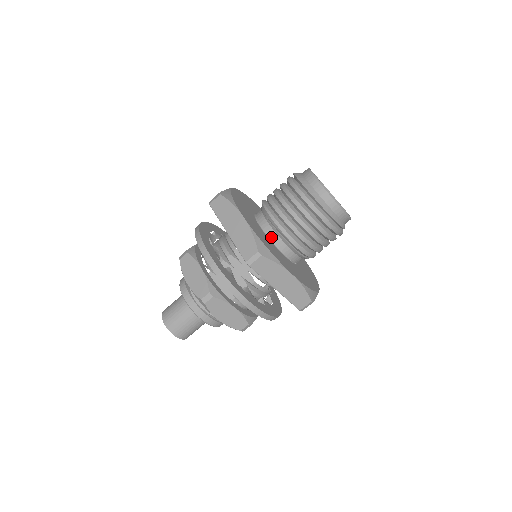
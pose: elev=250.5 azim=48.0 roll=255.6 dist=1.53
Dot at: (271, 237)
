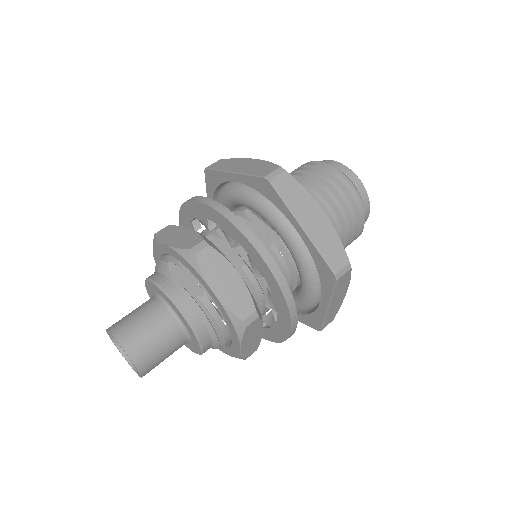
Dot at: occluded
